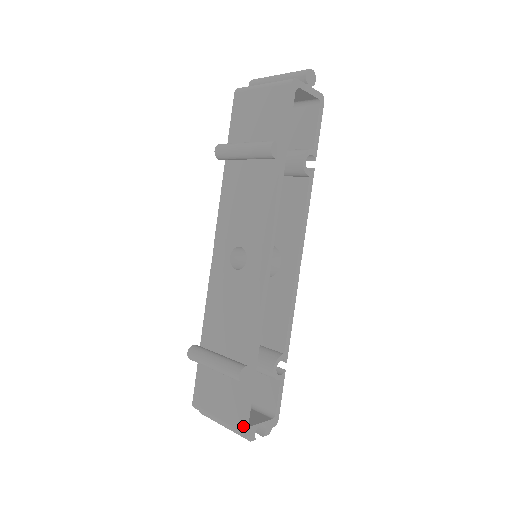
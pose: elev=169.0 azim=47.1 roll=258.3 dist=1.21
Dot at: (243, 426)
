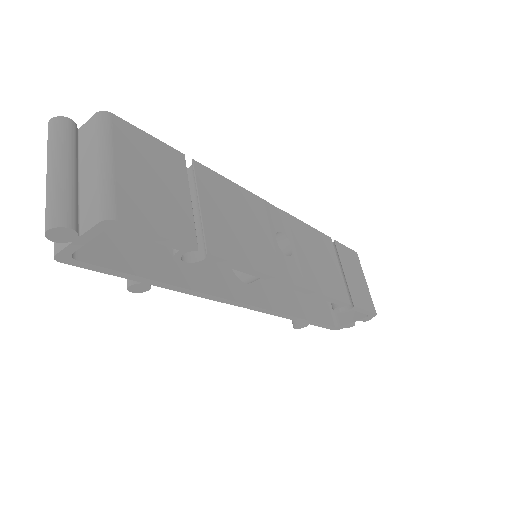
Dot at: (331, 329)
